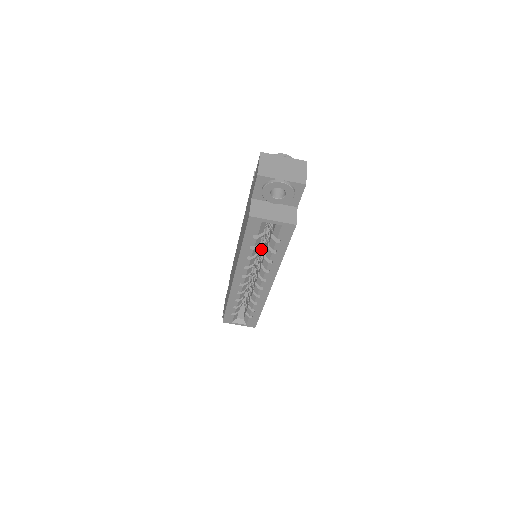
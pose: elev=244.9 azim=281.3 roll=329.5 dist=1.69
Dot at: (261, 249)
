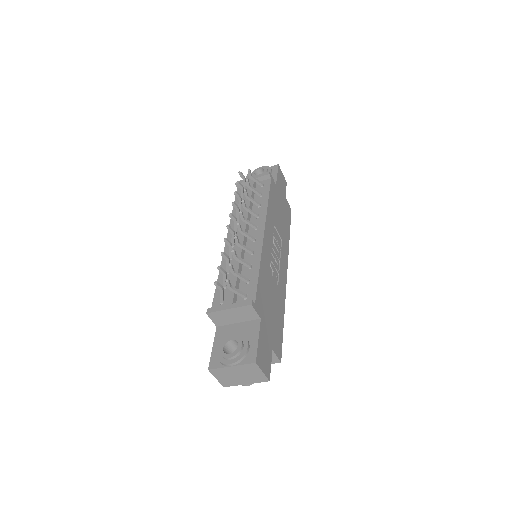
Dot at: occluded
